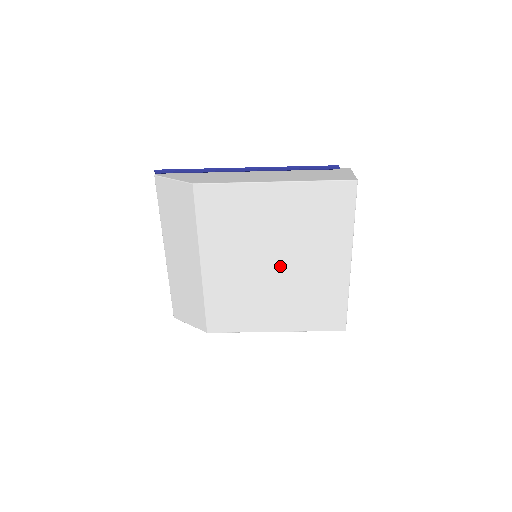
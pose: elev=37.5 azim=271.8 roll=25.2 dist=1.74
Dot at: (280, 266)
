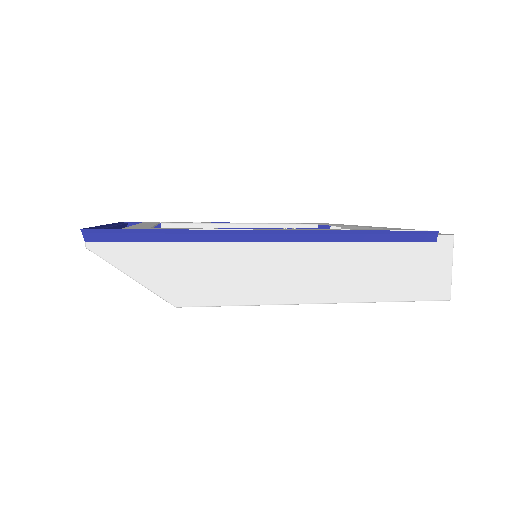
Dot at: occluded
